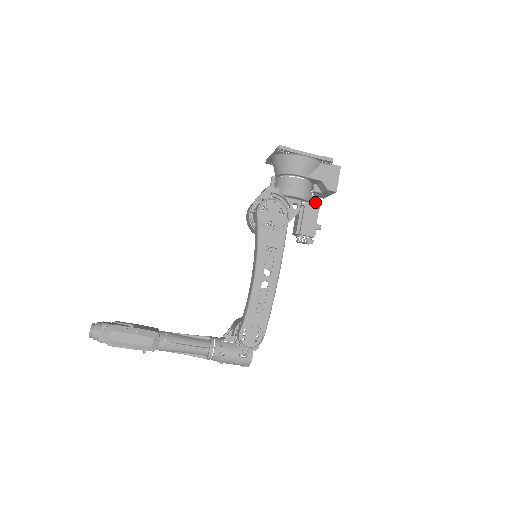
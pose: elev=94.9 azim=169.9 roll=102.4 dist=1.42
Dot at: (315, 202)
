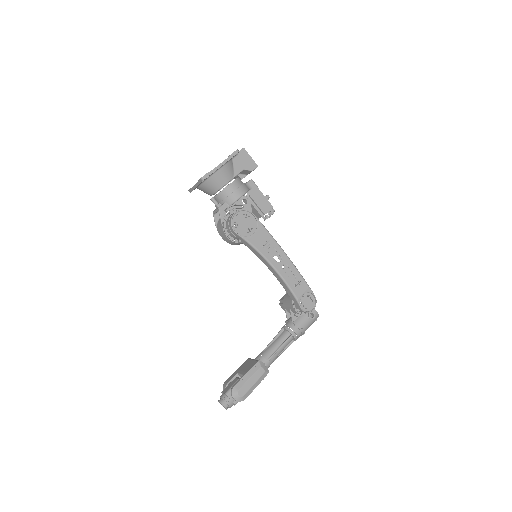
Dot at: (252, 186)
